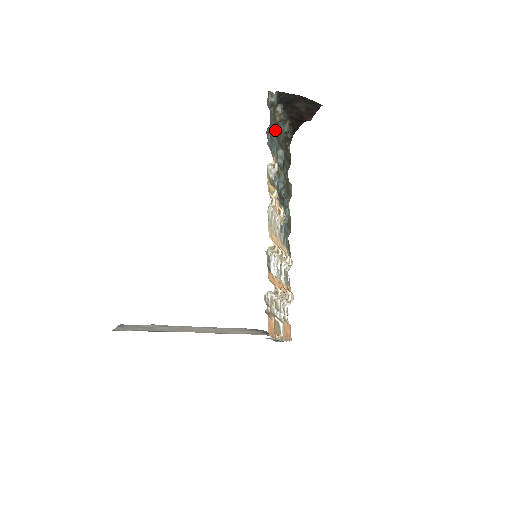
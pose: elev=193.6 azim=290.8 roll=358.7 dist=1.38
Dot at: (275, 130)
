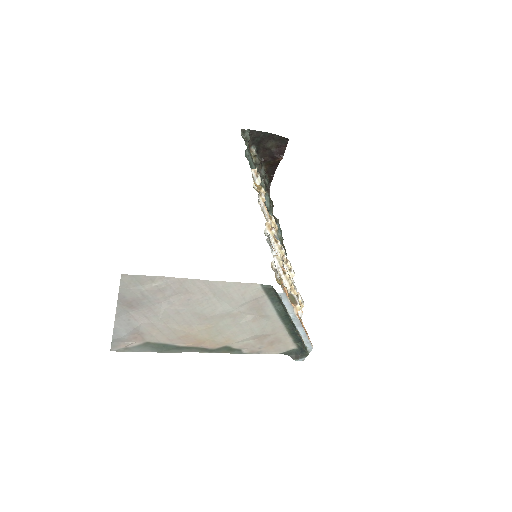
Dot at: occluded
